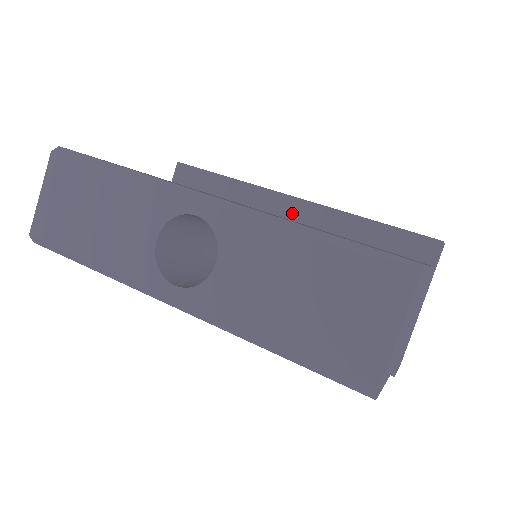
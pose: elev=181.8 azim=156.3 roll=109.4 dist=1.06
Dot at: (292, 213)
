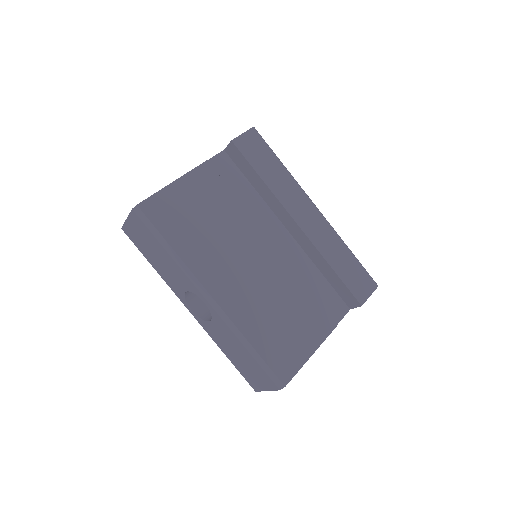
Dot at: (293, 231)
